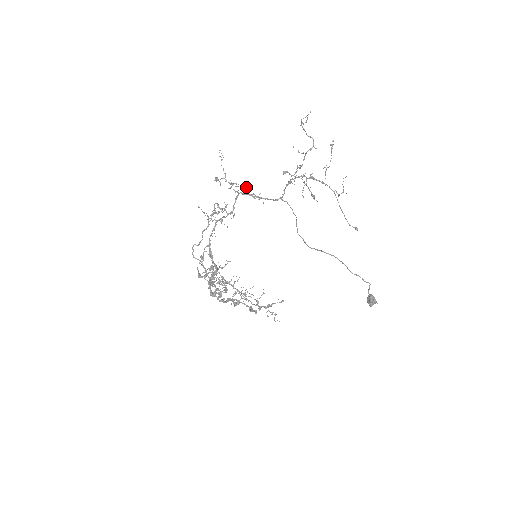
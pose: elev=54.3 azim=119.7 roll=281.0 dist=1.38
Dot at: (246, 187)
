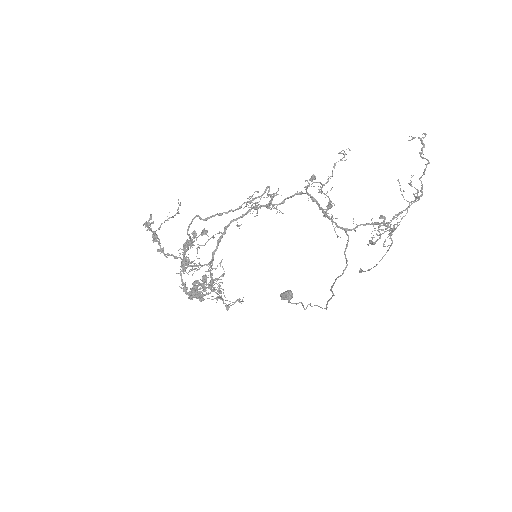
Dot at: (332, 205)
